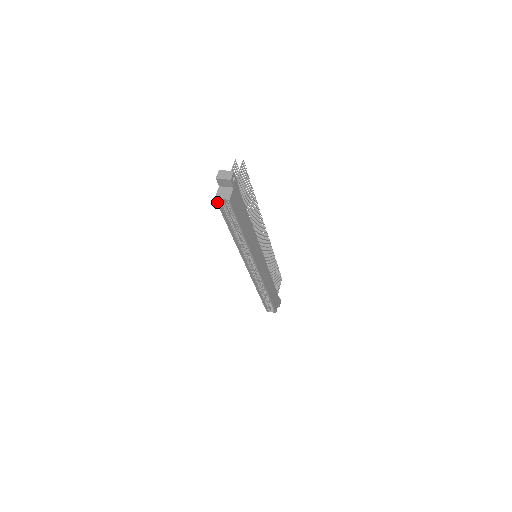
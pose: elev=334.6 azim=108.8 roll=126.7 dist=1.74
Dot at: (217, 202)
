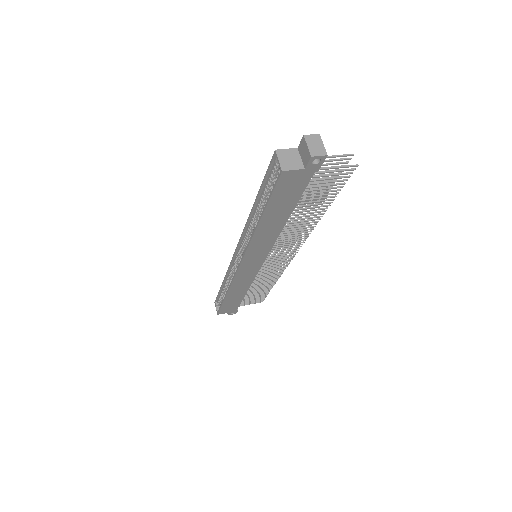
Dot at: (273, 157)
